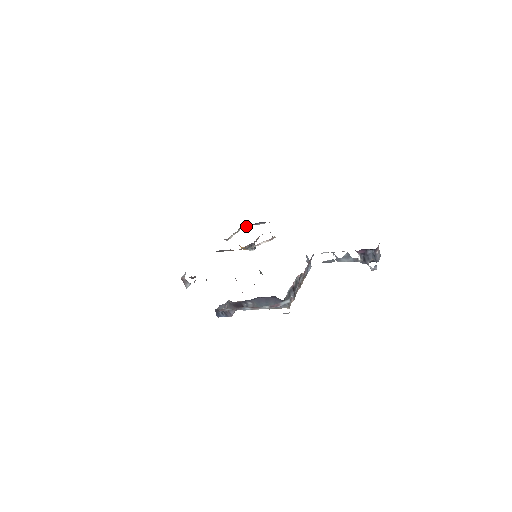
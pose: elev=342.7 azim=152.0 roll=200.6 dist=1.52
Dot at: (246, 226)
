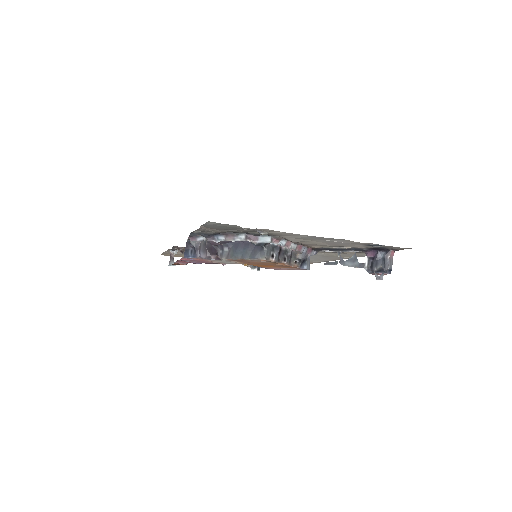
Dot at: occluded
